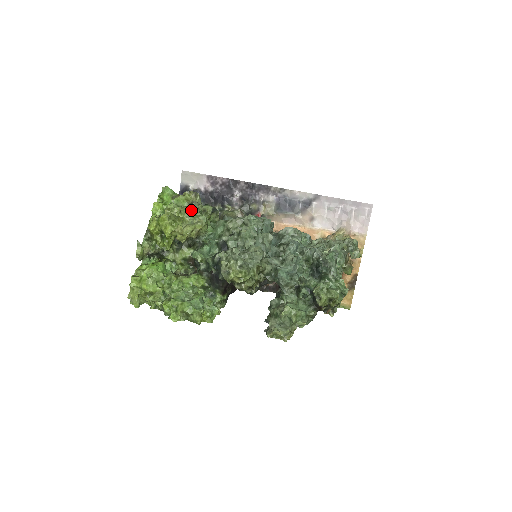
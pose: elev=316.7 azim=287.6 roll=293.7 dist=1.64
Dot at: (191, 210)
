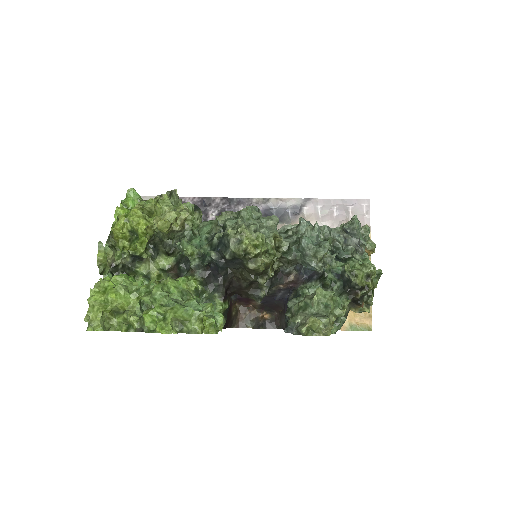
Dot at: (170, 201)
